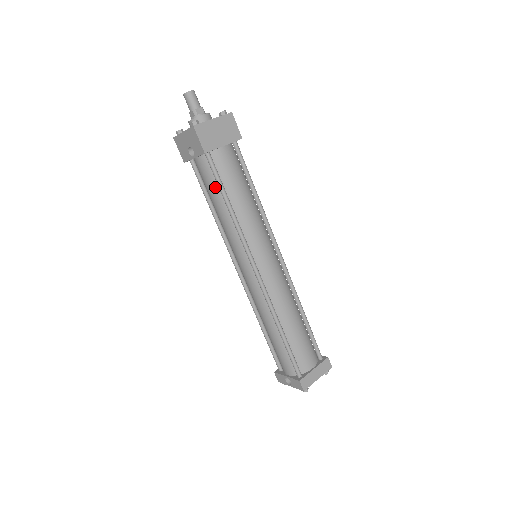
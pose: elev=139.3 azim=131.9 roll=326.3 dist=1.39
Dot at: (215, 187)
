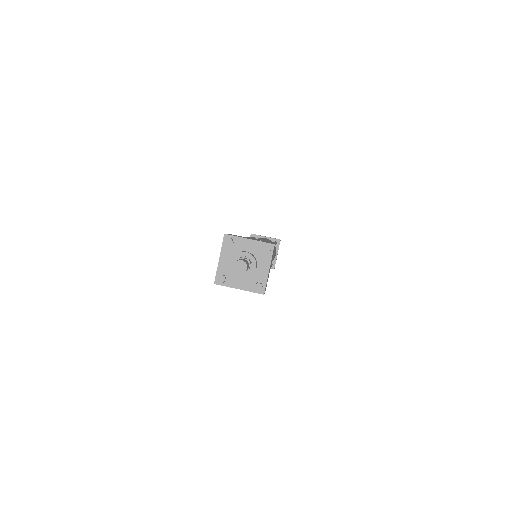
Dot at: occluded
